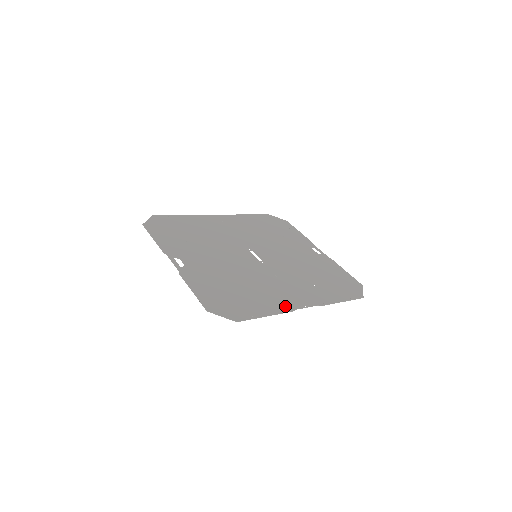
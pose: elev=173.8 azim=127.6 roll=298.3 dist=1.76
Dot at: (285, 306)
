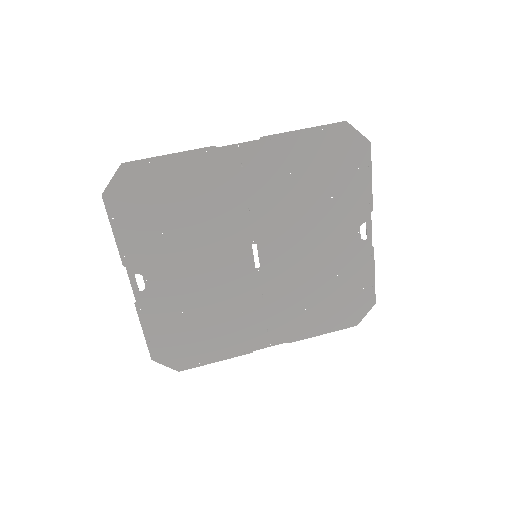
Dot at: (245, 347)
